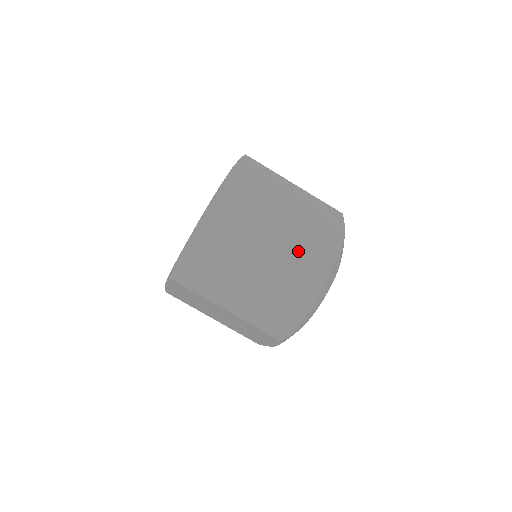
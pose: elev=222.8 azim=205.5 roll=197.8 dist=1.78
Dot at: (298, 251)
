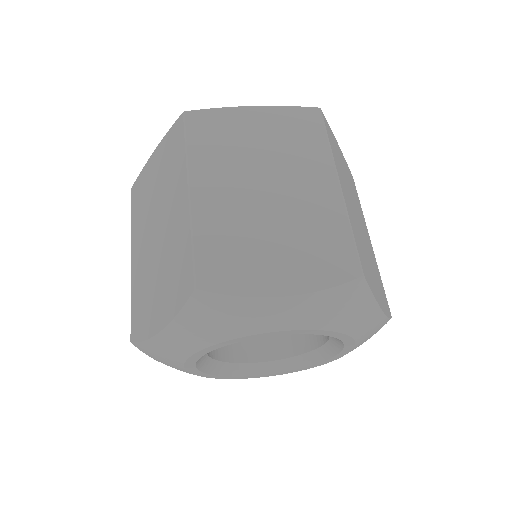
Dot at: (343, 224)
